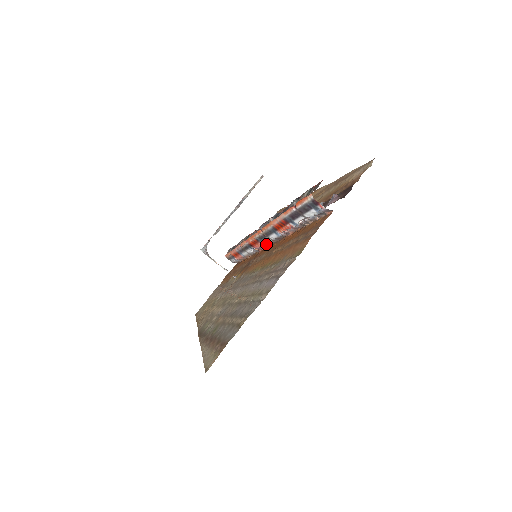
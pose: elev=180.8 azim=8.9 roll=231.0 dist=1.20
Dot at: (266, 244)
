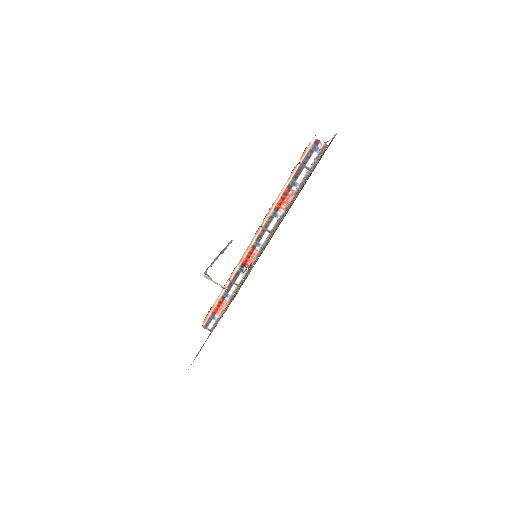
Dot at: (261, 247)
